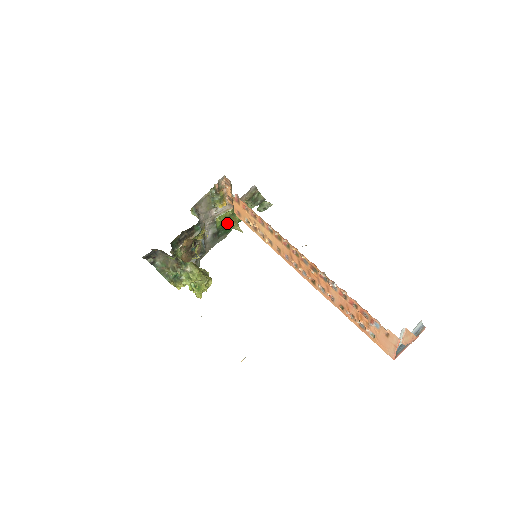
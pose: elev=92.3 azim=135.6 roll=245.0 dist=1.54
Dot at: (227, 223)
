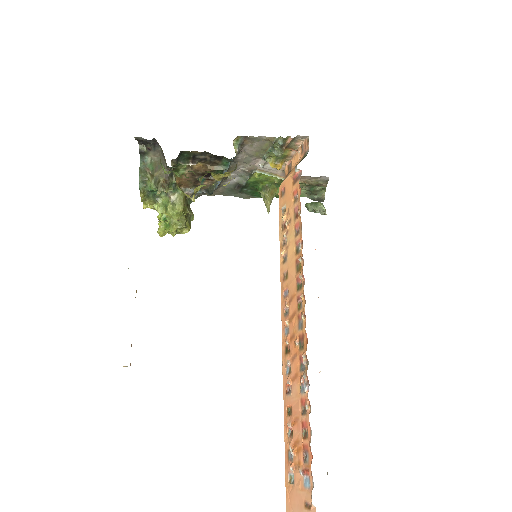
Dot at: (262, 187)
